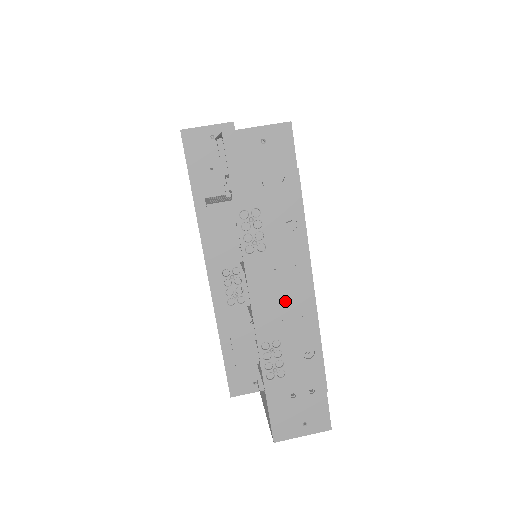
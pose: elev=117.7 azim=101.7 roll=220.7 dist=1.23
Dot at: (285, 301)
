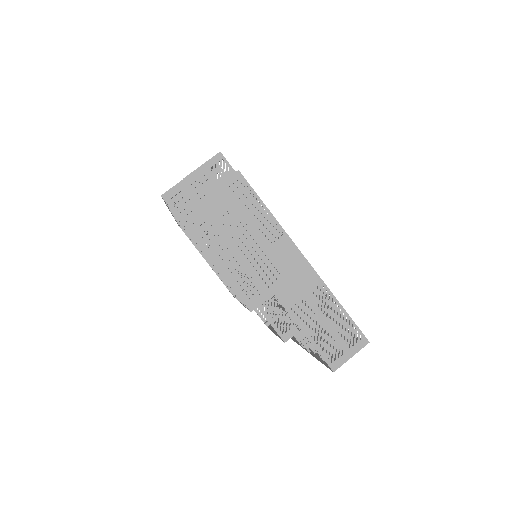
Dot at: occluded
